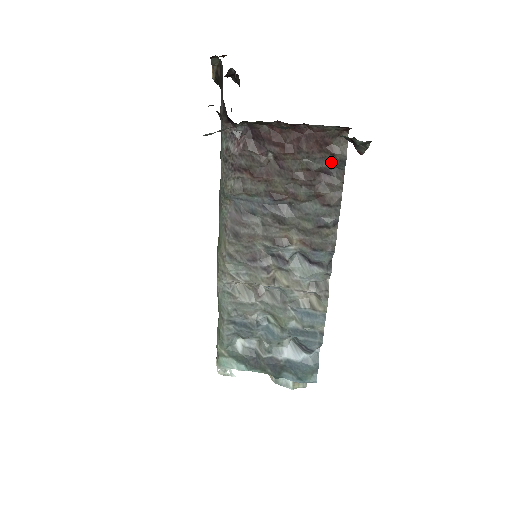
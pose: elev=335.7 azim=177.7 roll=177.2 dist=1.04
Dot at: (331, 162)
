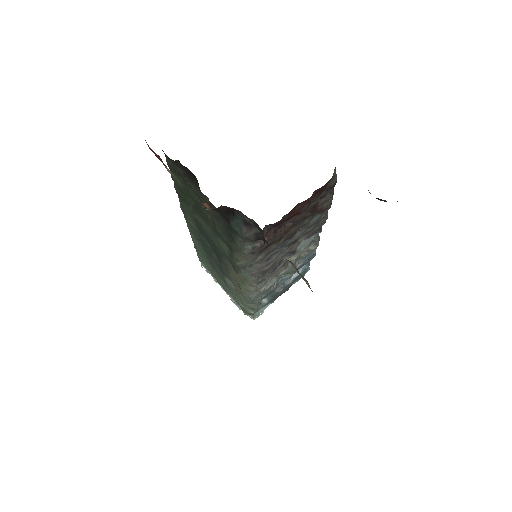
Dot at: (326, 191)
